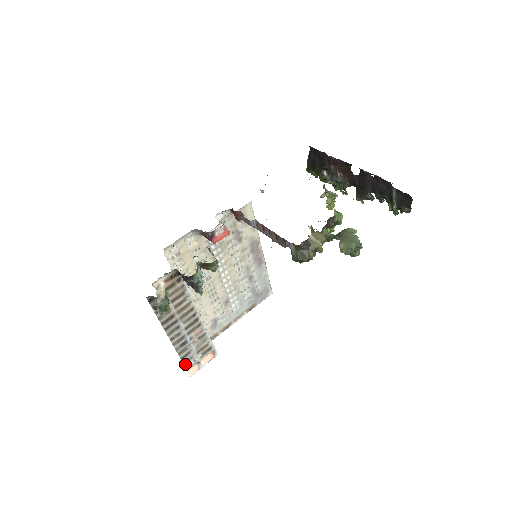
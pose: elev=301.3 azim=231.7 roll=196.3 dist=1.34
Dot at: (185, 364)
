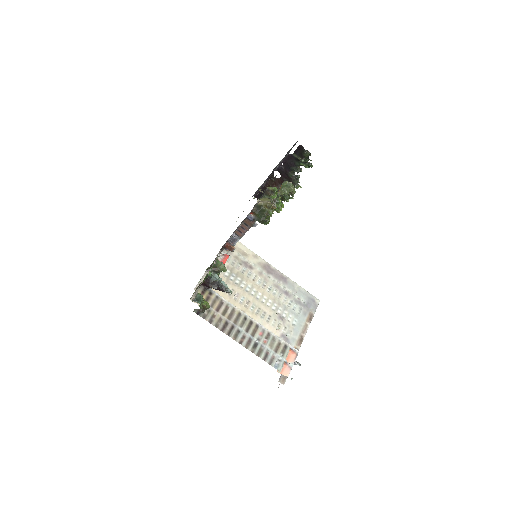
Dot at: (272, 365)
